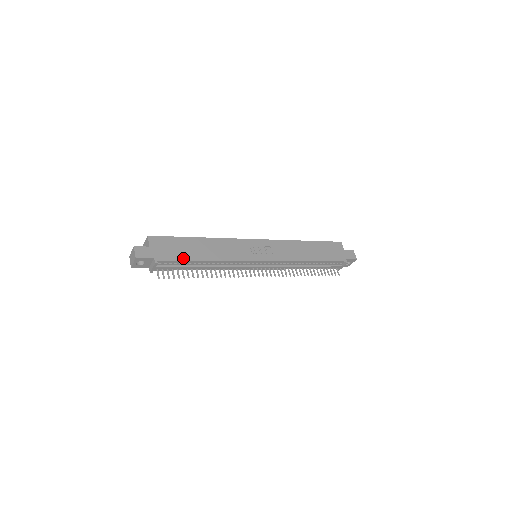
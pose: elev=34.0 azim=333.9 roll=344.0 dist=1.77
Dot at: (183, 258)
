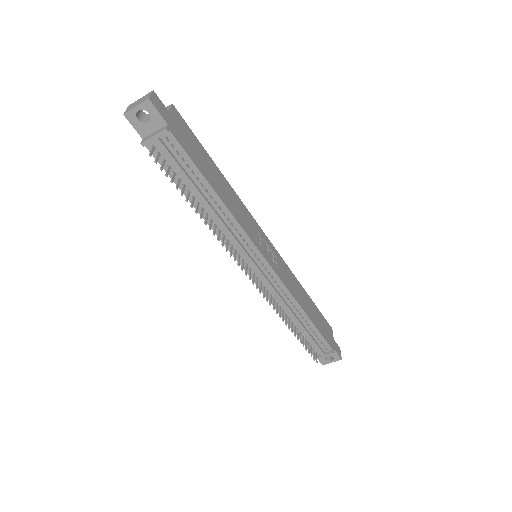
Dot at: (196, 162)
